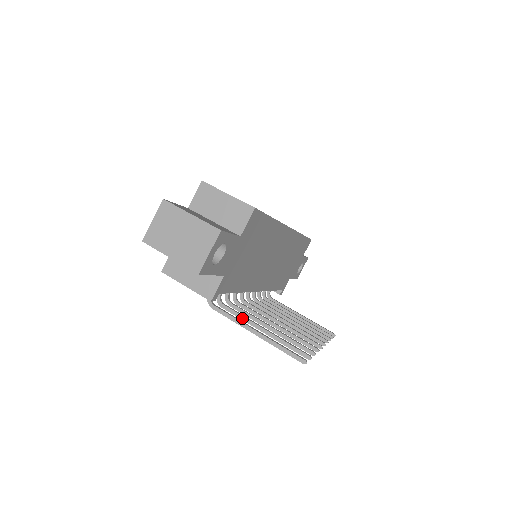
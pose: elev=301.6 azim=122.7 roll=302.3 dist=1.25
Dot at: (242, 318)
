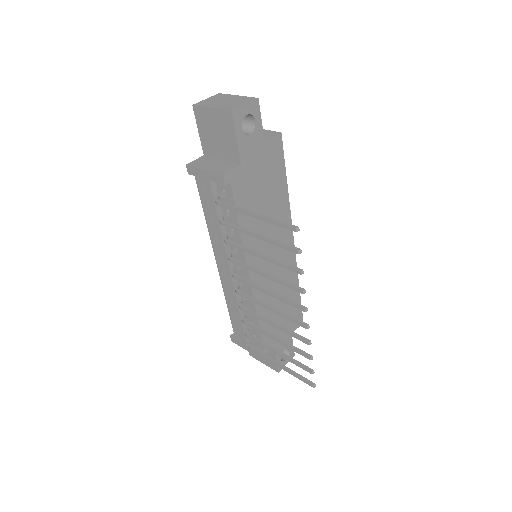
Dot at: (239, 227)
